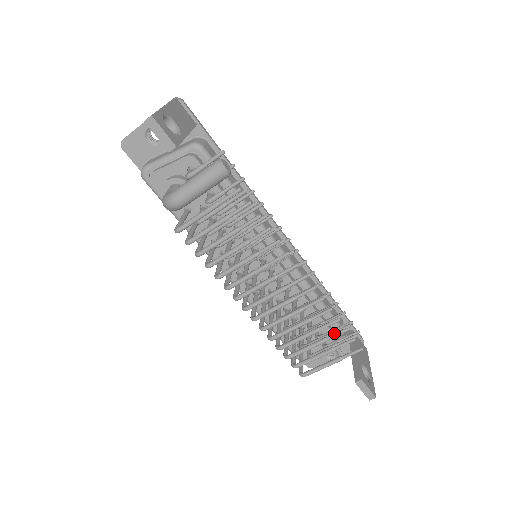
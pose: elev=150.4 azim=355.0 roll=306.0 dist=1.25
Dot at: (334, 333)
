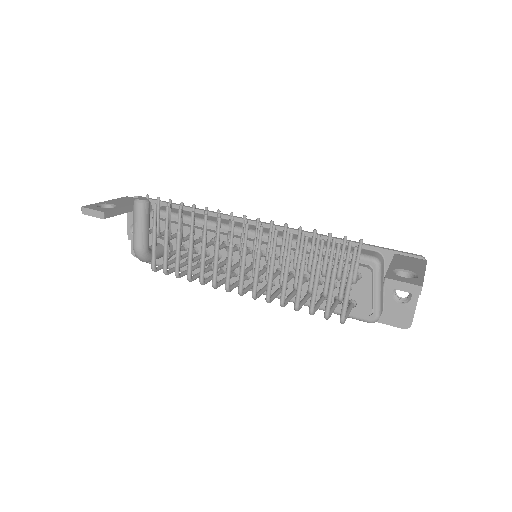
Dot at: occluded
